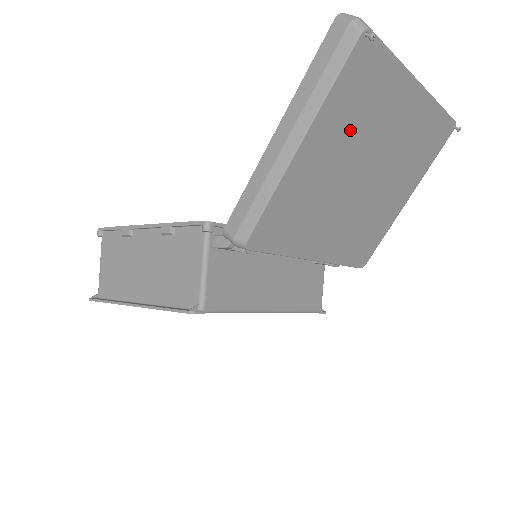
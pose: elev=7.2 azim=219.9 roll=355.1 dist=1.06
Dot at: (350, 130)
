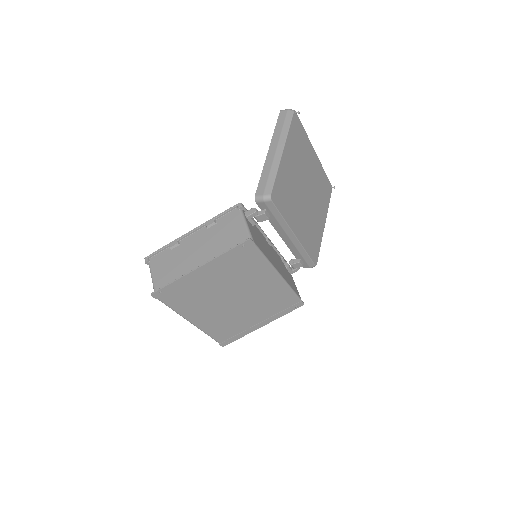
Dot at: (297, 157)
